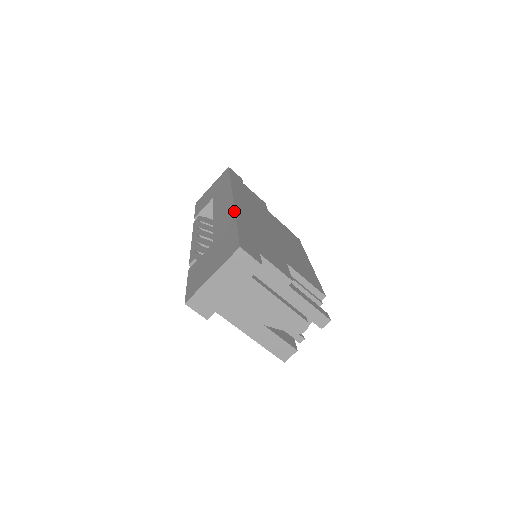
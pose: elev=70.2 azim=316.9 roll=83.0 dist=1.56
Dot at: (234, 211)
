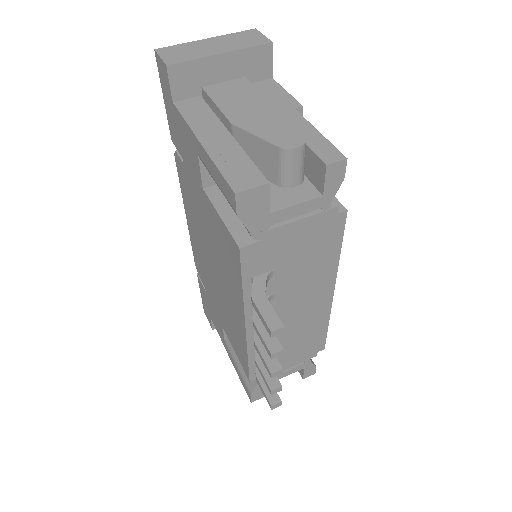
Dot at: occluded
